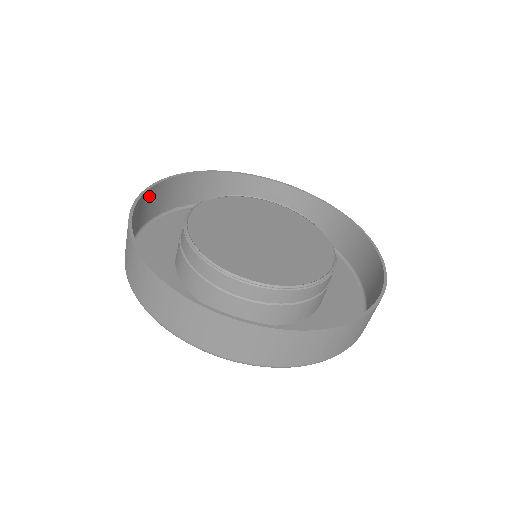
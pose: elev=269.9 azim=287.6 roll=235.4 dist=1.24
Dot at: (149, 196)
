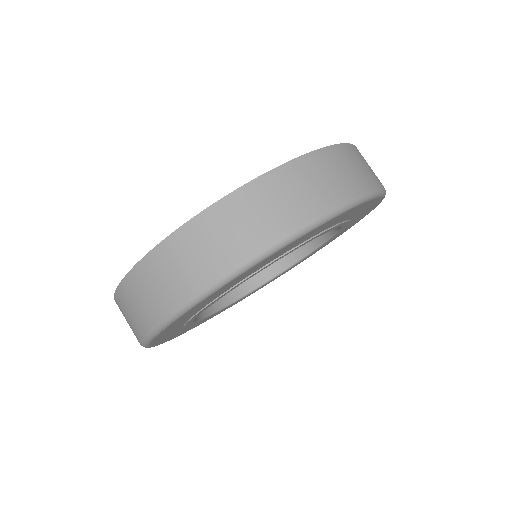
Dot at: occluded
